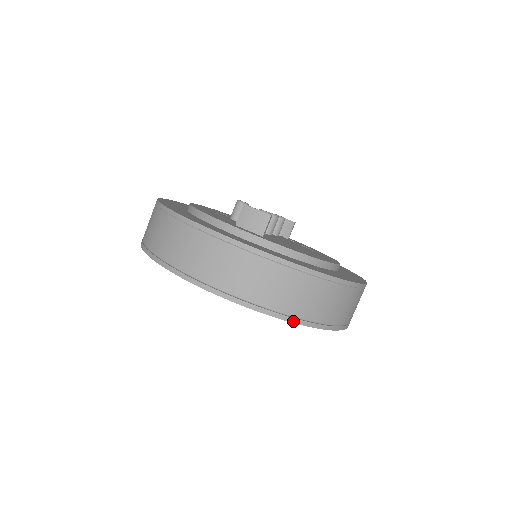
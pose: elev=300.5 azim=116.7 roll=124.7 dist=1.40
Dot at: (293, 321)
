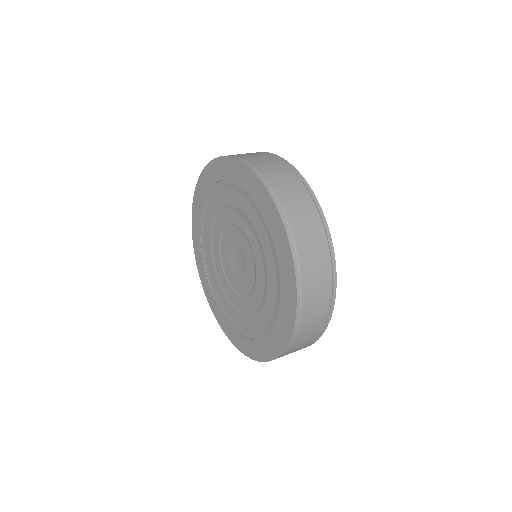
Dot at: (297, 281)
